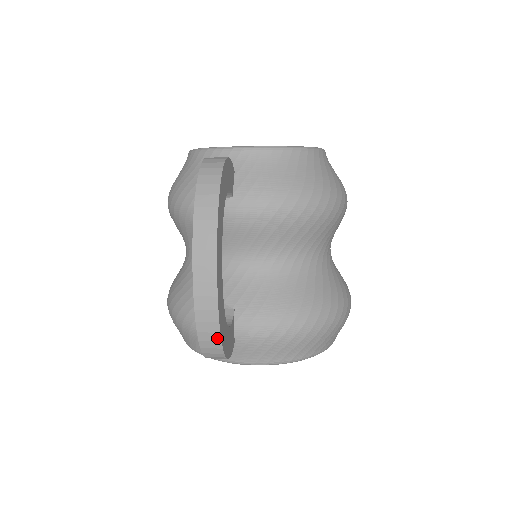
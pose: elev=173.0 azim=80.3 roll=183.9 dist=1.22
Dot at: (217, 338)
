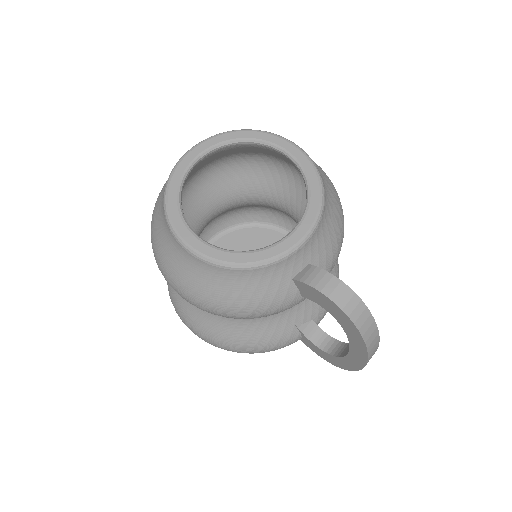
Dot at: occluded
